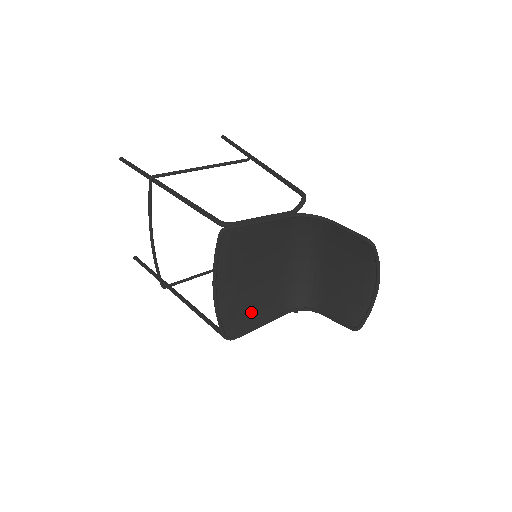
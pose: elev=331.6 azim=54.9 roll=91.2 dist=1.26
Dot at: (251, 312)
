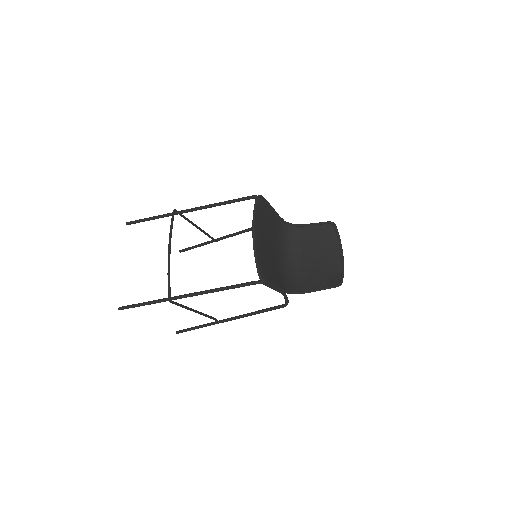
Dot at: (270, 272)
